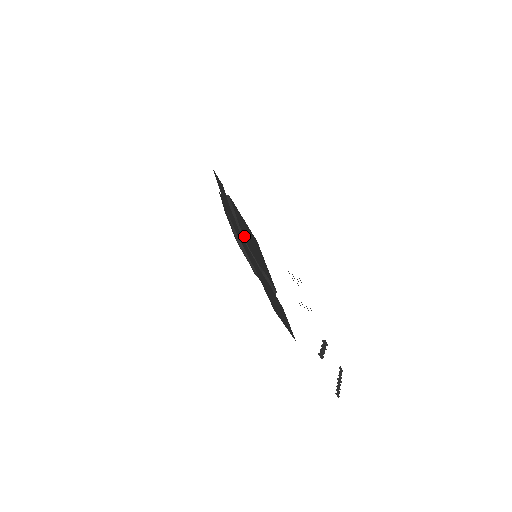
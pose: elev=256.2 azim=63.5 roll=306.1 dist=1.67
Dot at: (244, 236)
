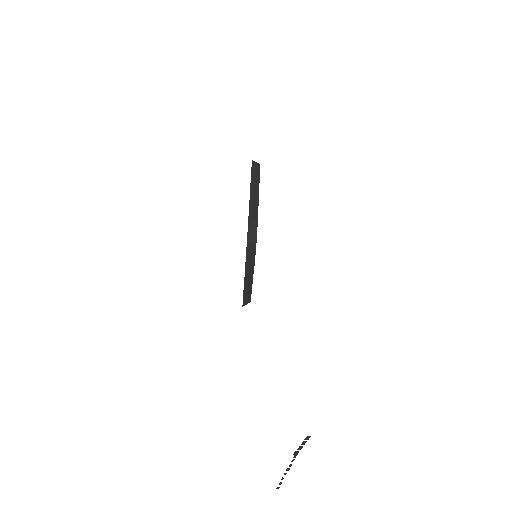
Dot at: occluded
